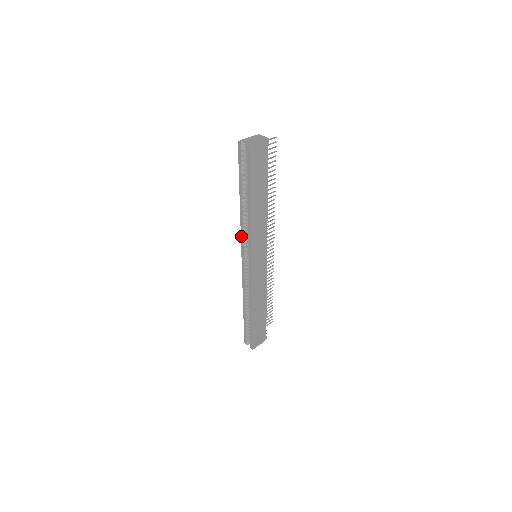
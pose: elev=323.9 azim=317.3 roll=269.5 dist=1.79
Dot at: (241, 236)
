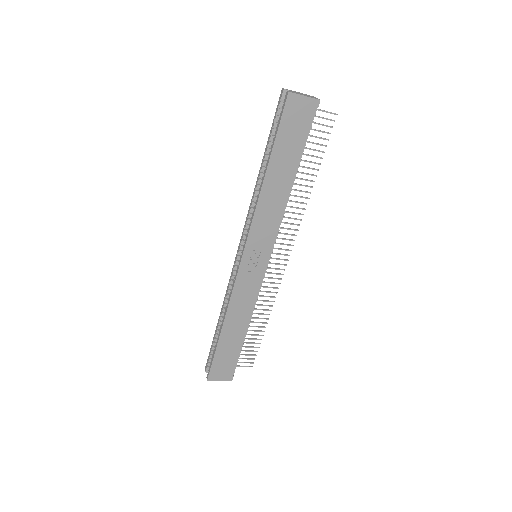
Dot at: (246, 218)
